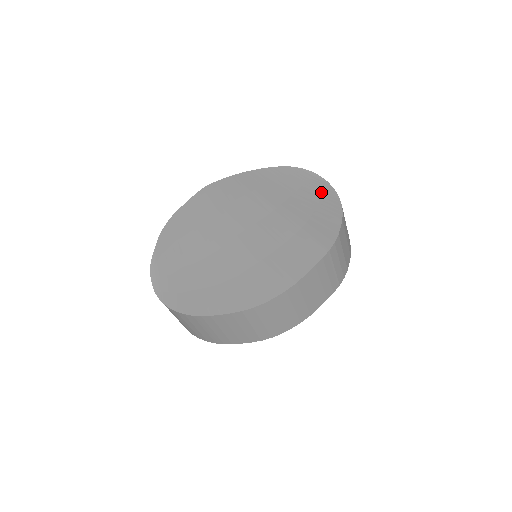
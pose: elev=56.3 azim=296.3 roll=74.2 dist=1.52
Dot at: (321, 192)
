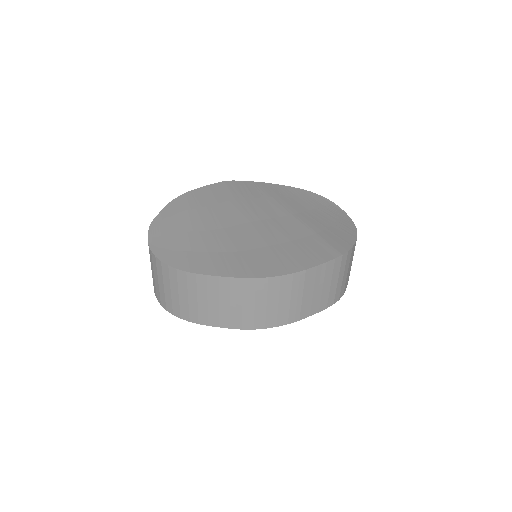
Dot at: (338, 216)
